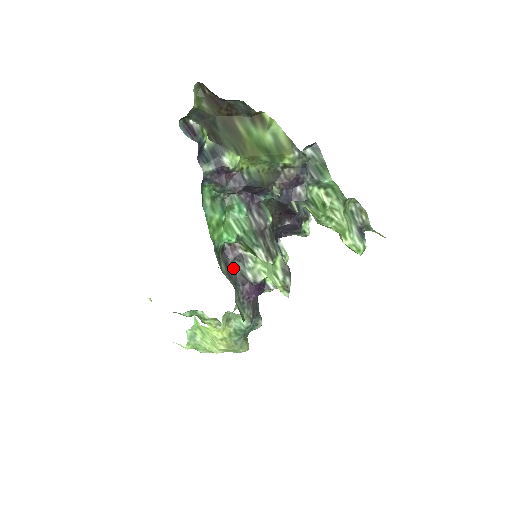
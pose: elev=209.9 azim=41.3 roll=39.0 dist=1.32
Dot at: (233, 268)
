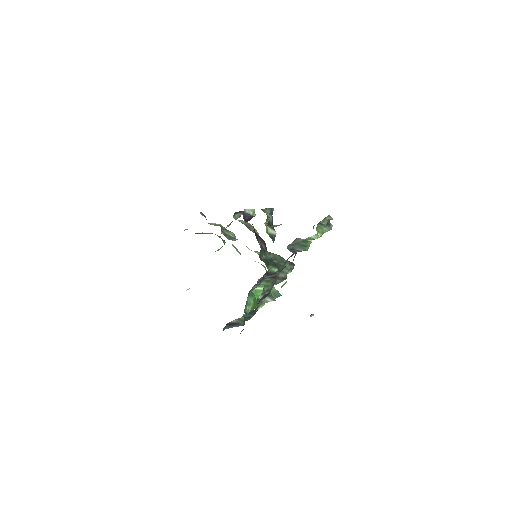
Dot at: occluded
